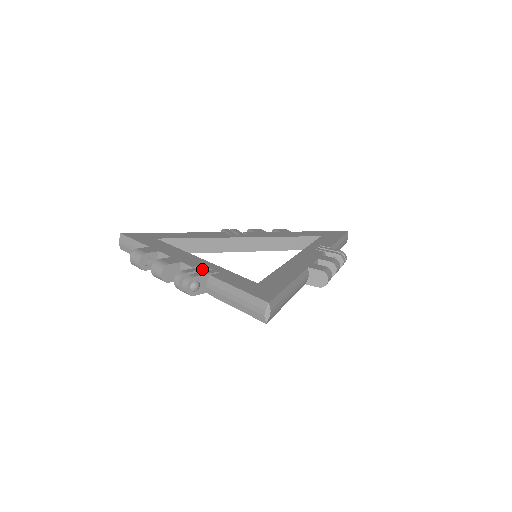
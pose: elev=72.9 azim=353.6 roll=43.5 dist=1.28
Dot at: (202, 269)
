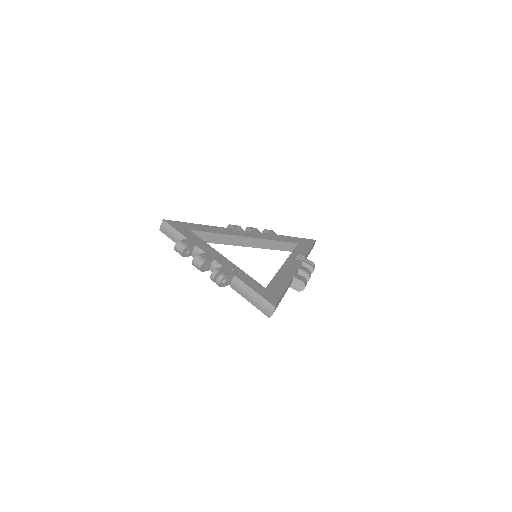
Dot at: (229, 269)
